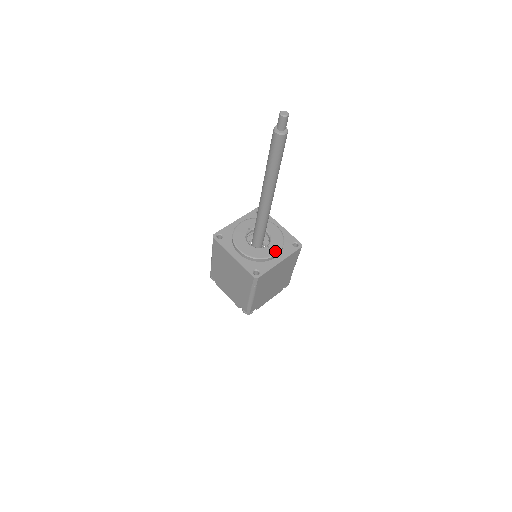
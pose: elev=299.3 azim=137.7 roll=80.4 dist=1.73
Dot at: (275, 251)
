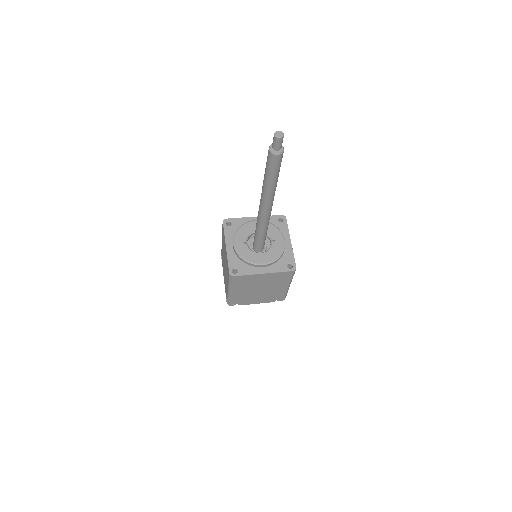
Dot at: (281, 239)
